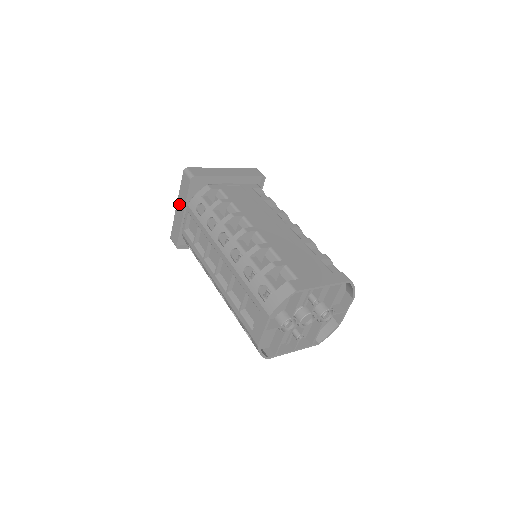
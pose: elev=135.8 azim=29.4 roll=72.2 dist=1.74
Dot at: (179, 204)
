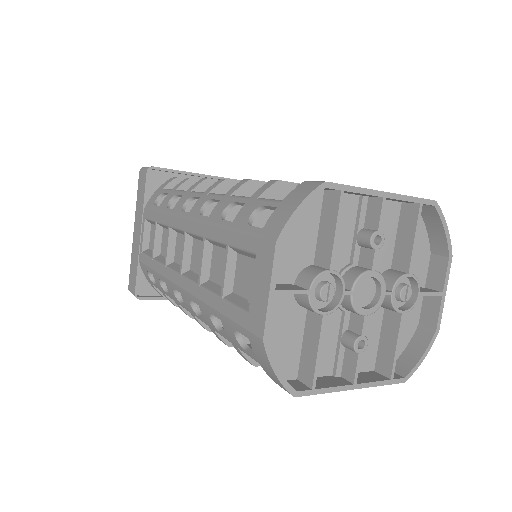
Dot at: (136, 223)
